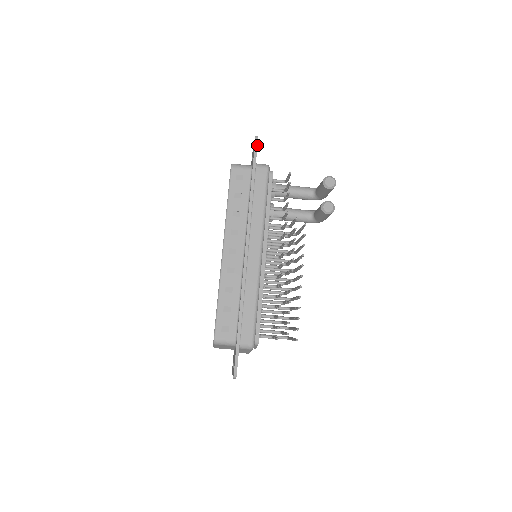
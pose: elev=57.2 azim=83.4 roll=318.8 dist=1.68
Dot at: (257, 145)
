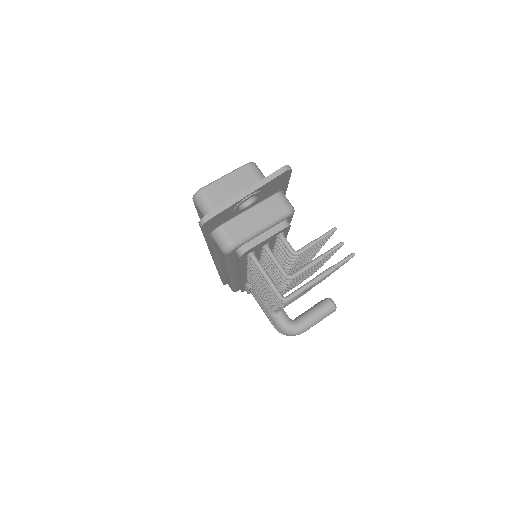
Dot at: occluded
